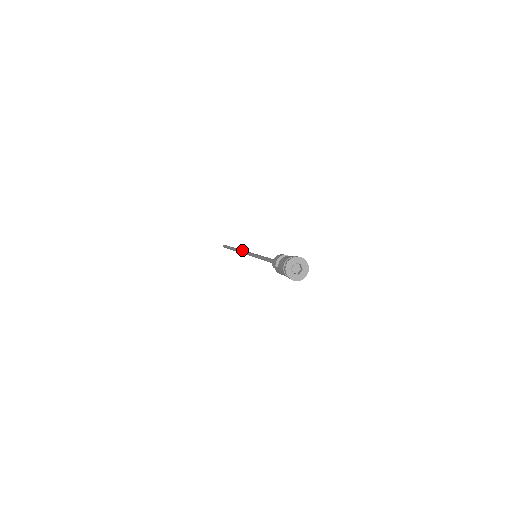
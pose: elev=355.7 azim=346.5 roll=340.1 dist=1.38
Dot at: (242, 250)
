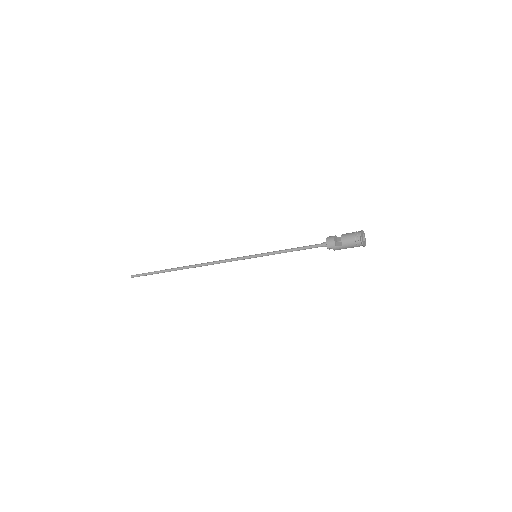
Dot at: (210, 262)
